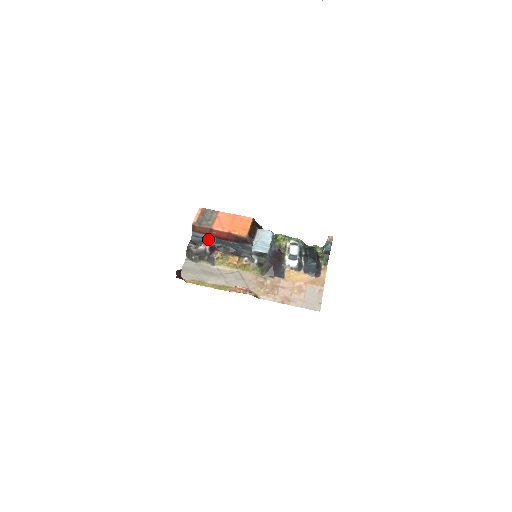
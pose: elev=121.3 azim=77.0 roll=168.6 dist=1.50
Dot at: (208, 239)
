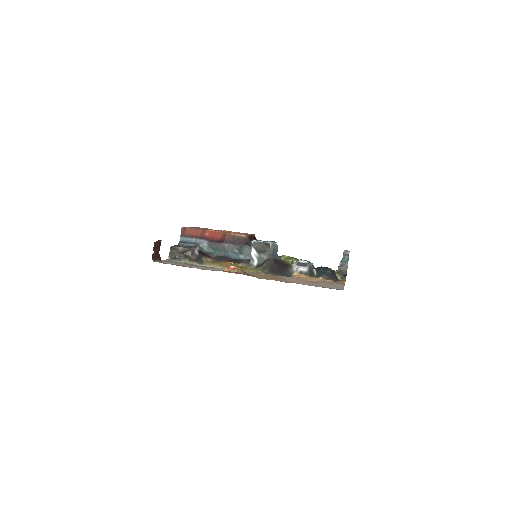
Dot at: (198, 244)
